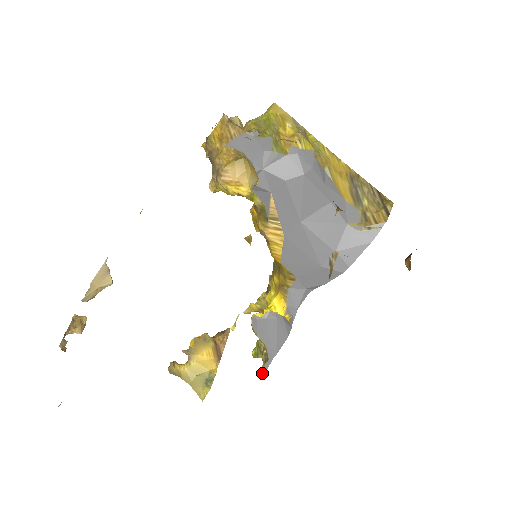
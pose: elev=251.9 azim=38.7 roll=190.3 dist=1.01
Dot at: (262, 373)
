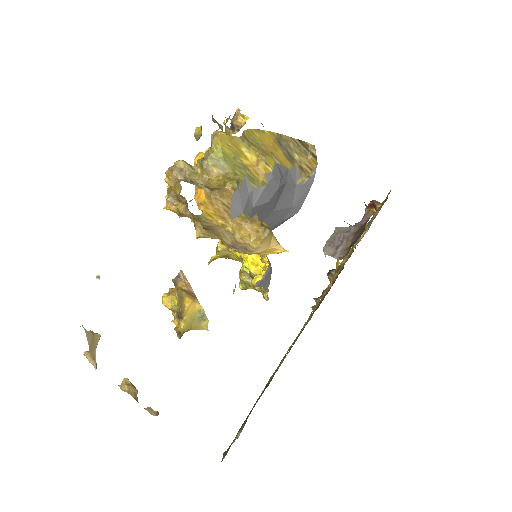
Dot at: (267, 300)
